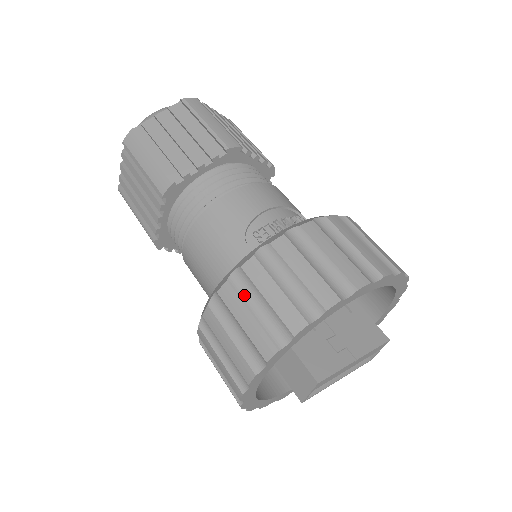
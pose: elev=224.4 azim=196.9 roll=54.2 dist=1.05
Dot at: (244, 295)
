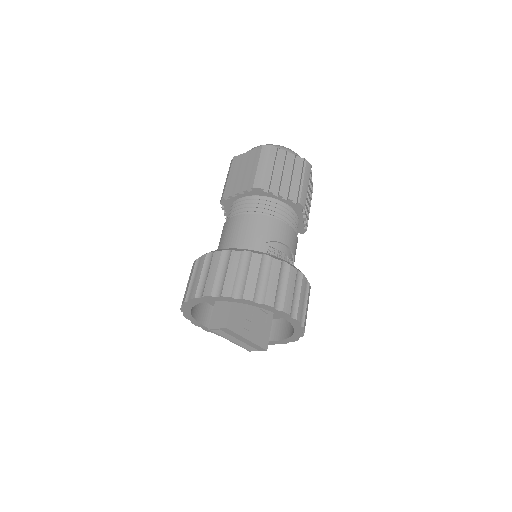
Dot at: (241, 264)
